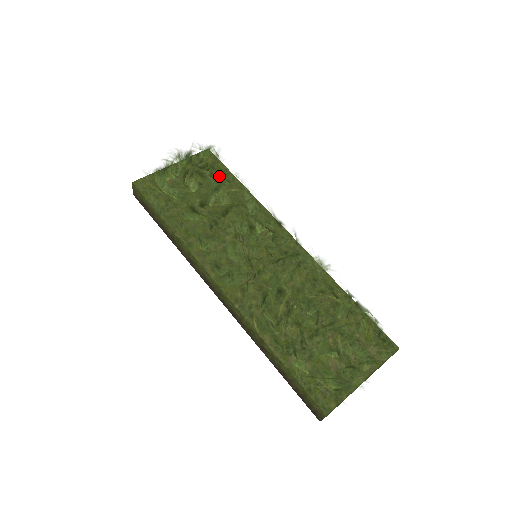
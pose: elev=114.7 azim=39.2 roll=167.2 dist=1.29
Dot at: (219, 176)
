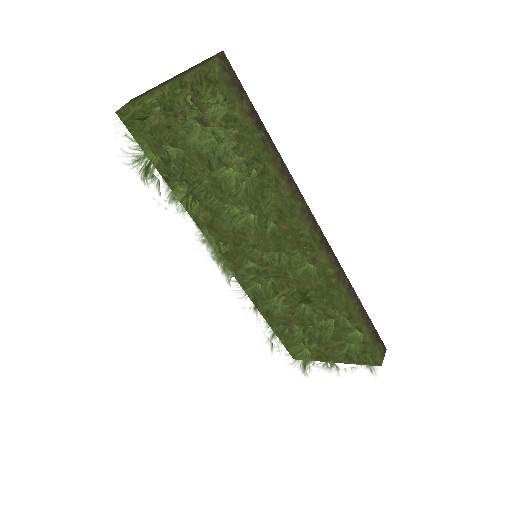
Dot at: (207, 166)
